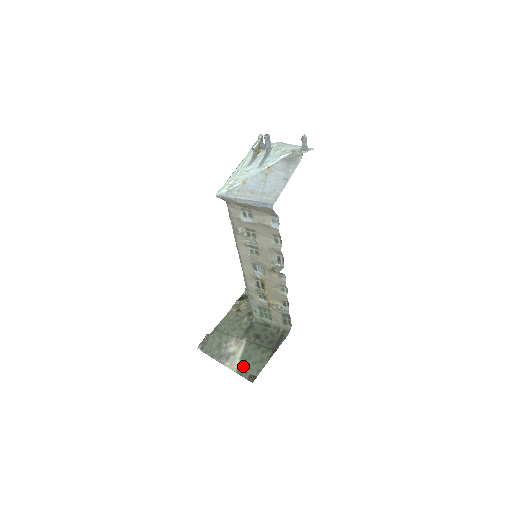
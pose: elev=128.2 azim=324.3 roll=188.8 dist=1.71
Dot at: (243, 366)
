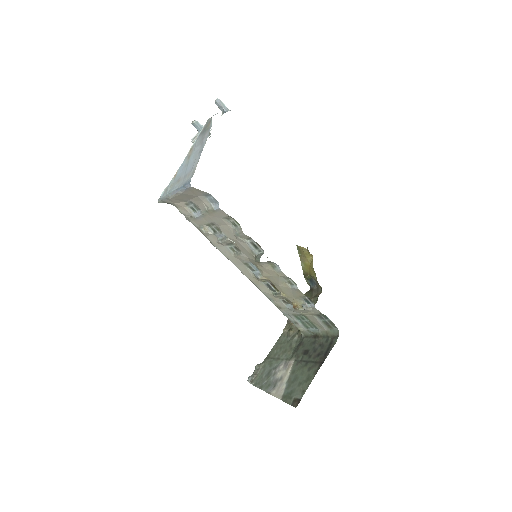
Dot at: (288, 390)
